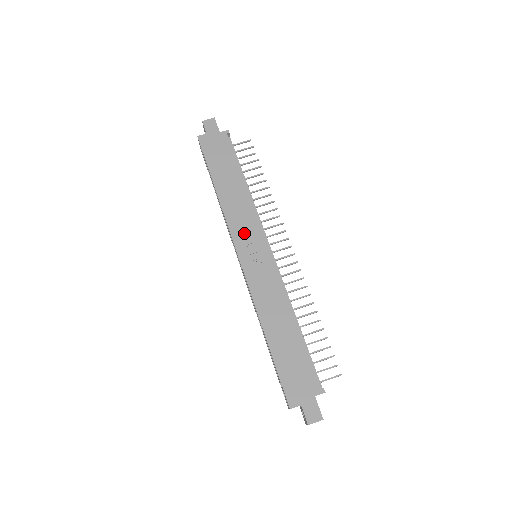
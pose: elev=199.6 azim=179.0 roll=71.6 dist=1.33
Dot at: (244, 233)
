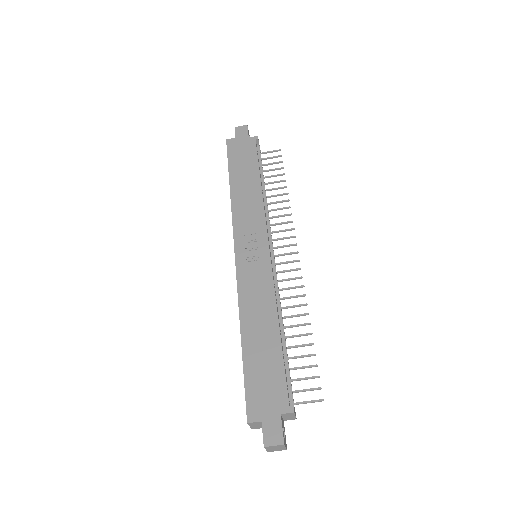
Dot at: (247, 229)
